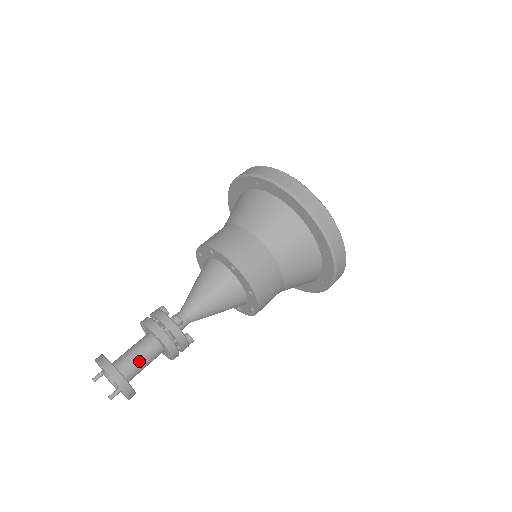
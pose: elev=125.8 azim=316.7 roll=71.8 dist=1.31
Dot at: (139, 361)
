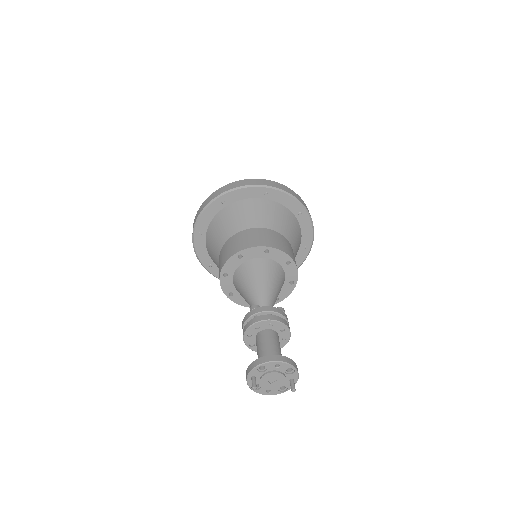
Dot at: (281, 354)
